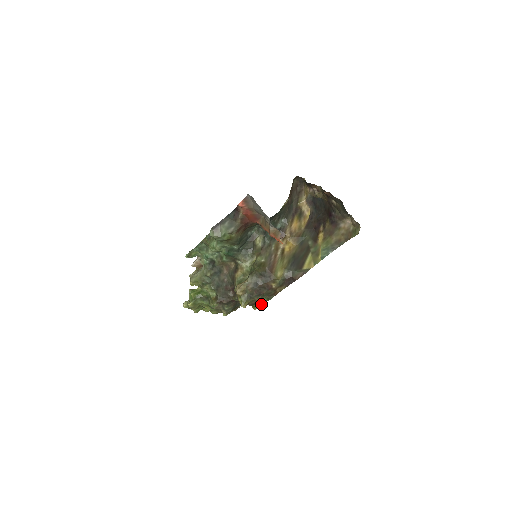
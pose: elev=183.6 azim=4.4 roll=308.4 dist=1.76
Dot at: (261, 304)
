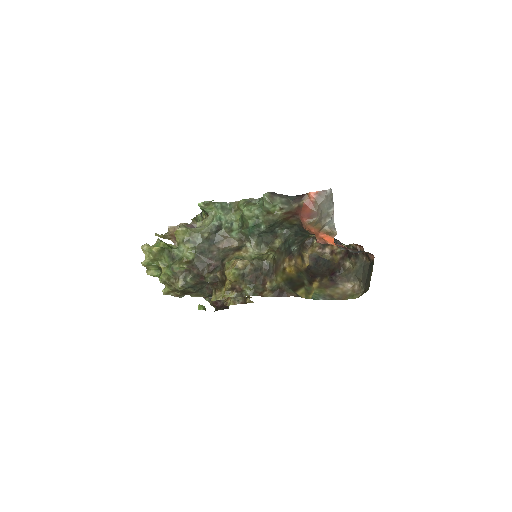
Dot at: (238, 295)
